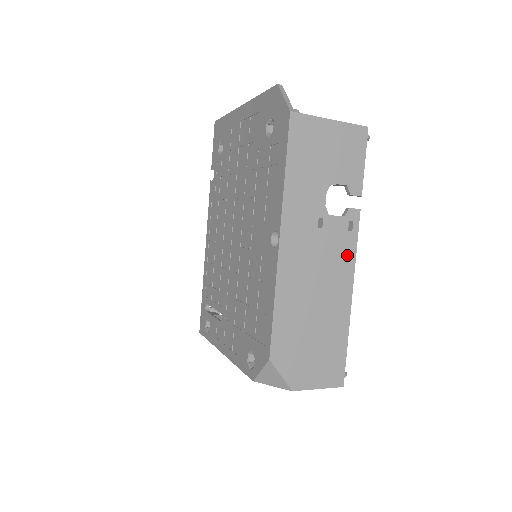
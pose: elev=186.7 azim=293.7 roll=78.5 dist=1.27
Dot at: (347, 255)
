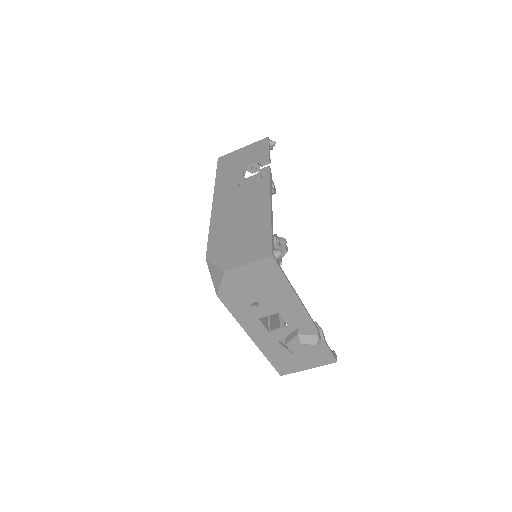
Dot at: (263, 188)
